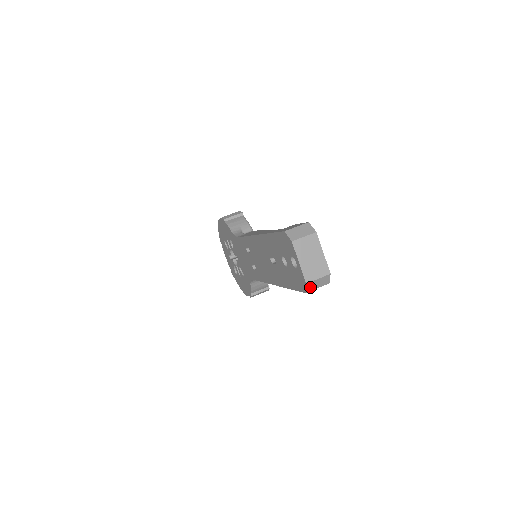
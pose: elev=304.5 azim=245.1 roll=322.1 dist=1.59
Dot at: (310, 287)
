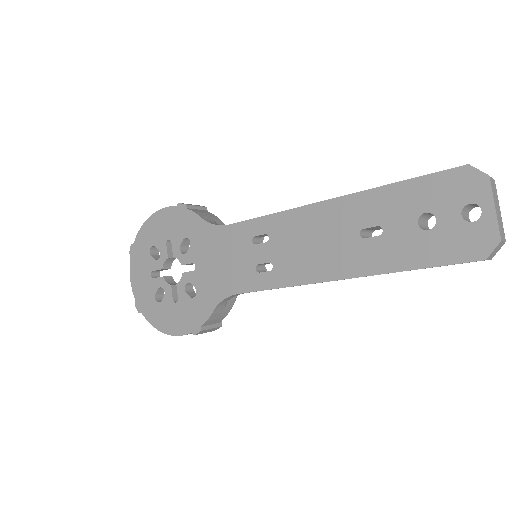
Dot at: (493, 252)
